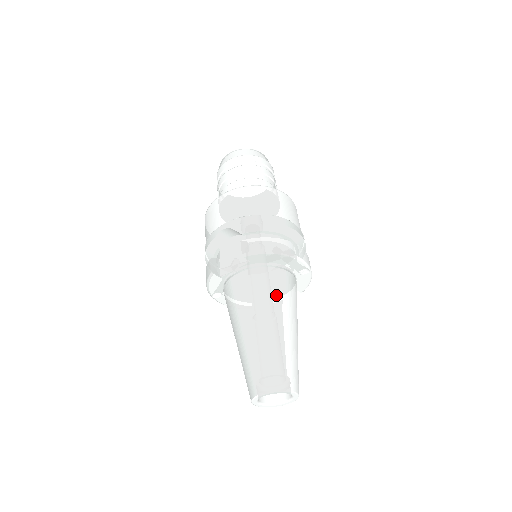
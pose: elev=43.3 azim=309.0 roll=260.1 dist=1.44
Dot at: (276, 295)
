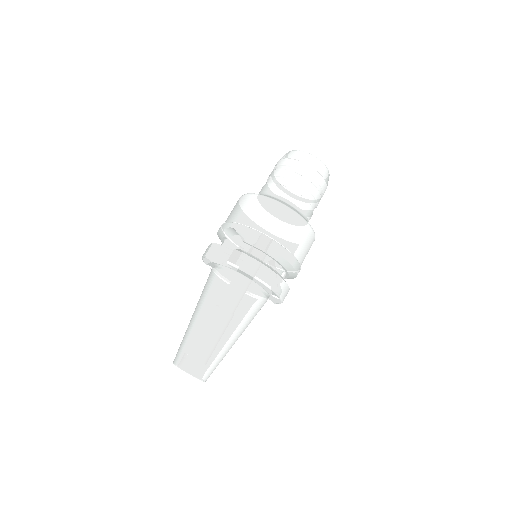
Dot at: (235, 305)
